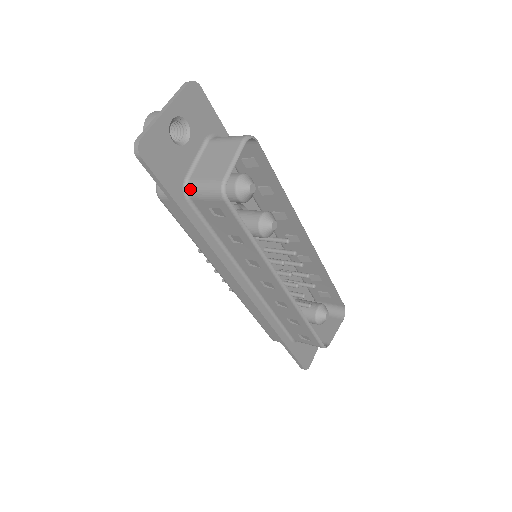
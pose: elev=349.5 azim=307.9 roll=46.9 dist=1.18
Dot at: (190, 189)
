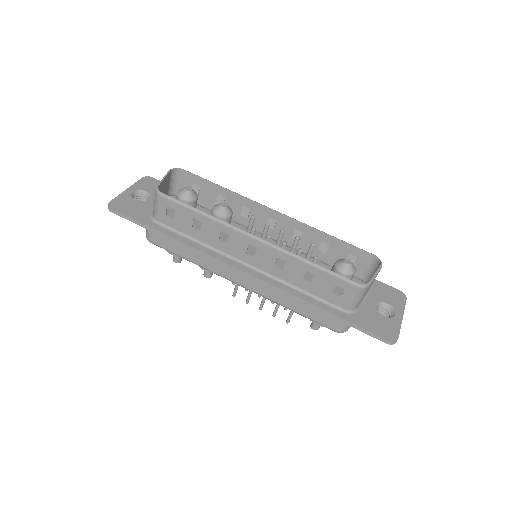
Dot at: (153, 215)
